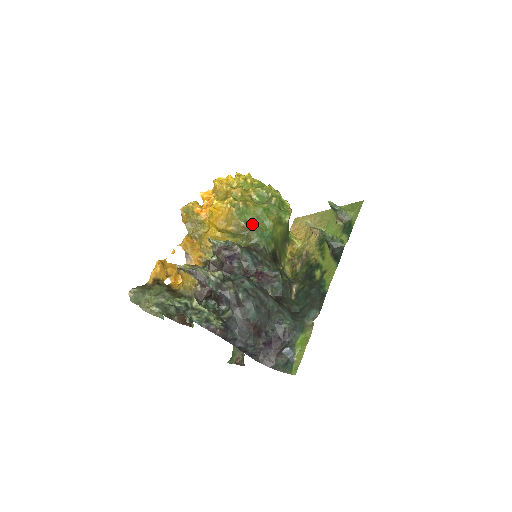
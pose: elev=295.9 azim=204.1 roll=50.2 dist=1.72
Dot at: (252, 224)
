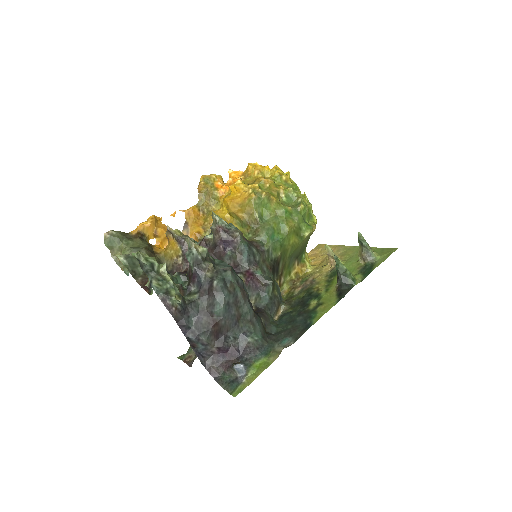
Dot at: (266, 220)
